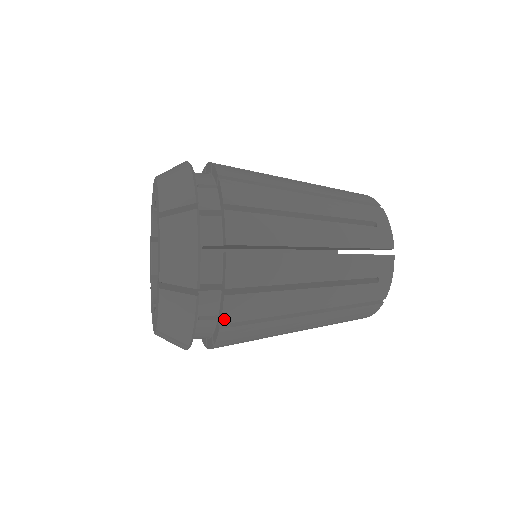
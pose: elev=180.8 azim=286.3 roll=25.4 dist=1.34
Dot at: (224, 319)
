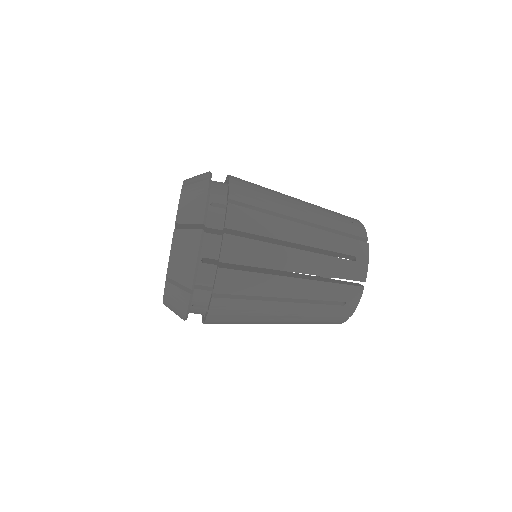
Dot at: (231, 196)
